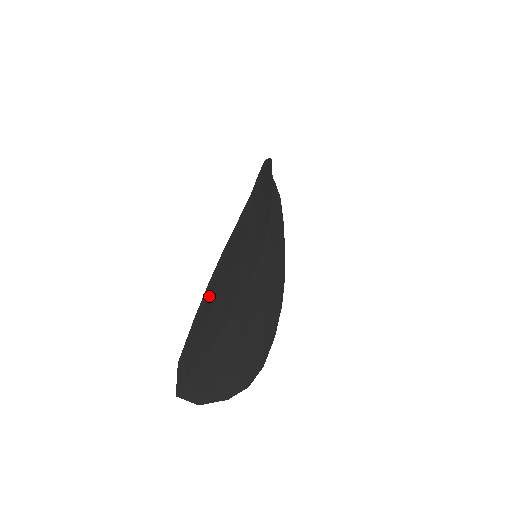
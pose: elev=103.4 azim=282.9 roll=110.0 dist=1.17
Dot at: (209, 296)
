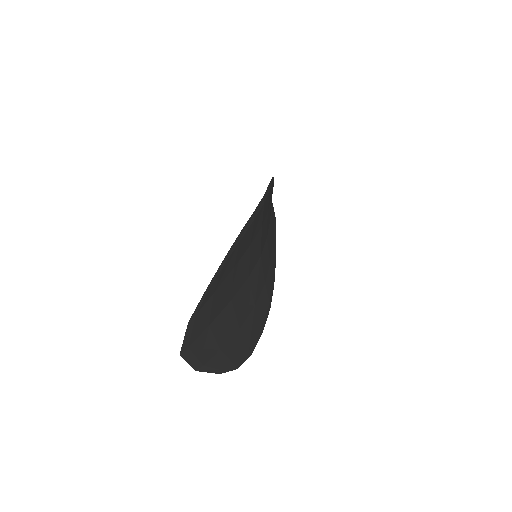
Dot at: (223, 269)
